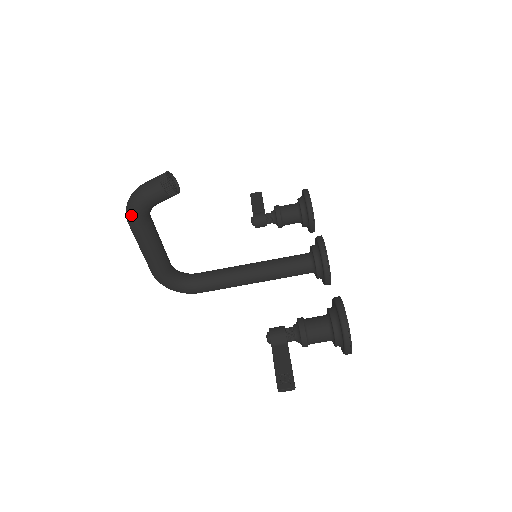
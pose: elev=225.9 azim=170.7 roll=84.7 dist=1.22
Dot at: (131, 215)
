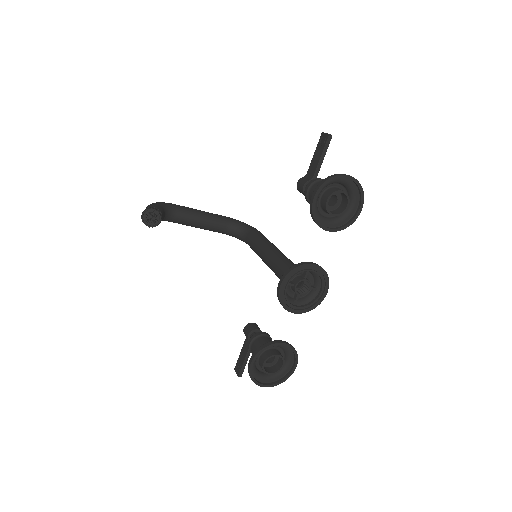
Dot at: occluded
